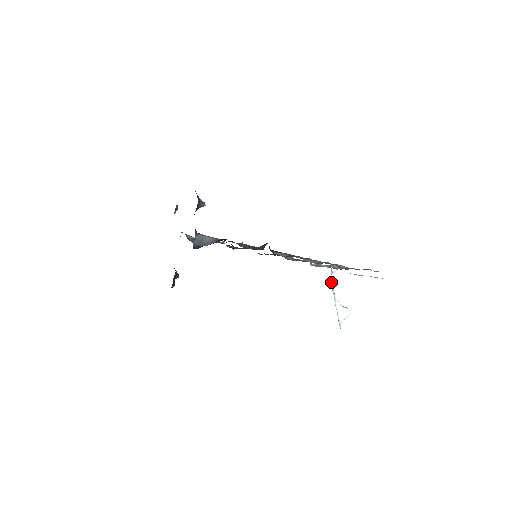
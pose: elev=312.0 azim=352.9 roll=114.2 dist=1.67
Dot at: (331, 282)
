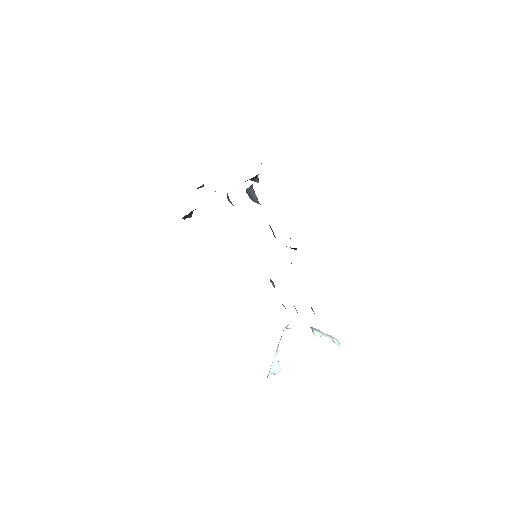
Dot at: occluded
